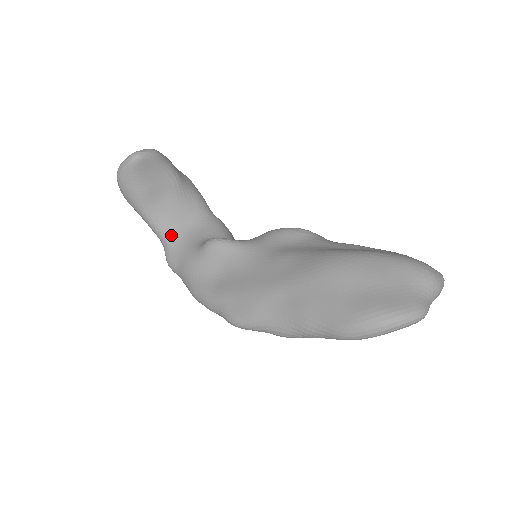
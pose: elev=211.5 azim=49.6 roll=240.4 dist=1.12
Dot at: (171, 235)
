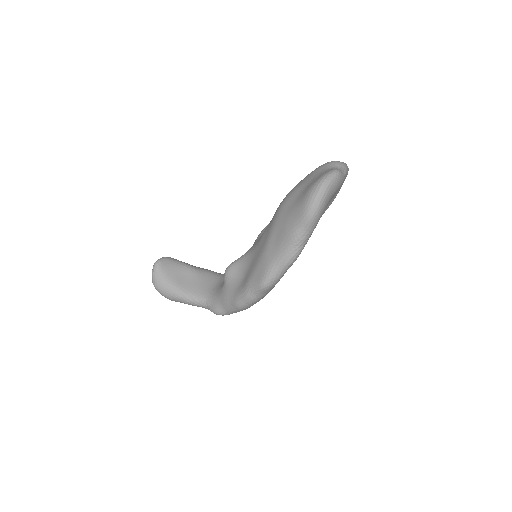
Dot at: (206, 296)
